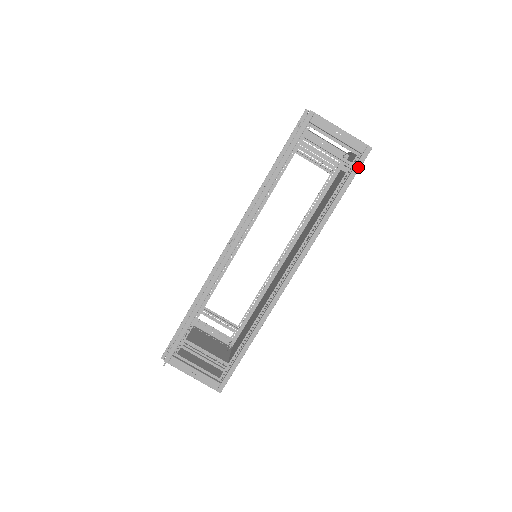
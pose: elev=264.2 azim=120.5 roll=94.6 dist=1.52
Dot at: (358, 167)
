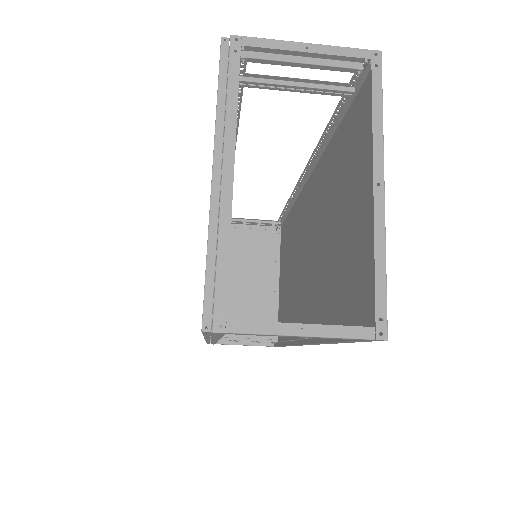
Dot at: (364, 341)
